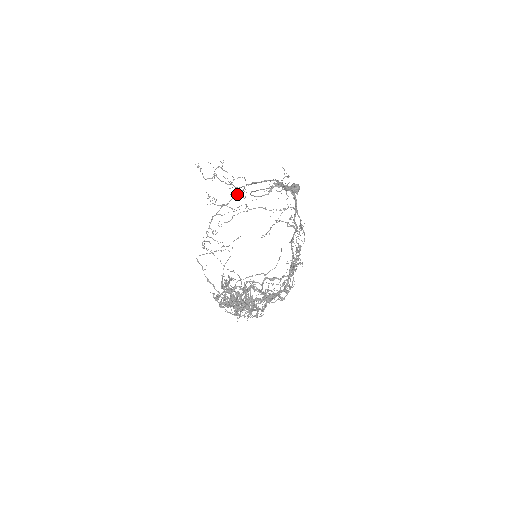
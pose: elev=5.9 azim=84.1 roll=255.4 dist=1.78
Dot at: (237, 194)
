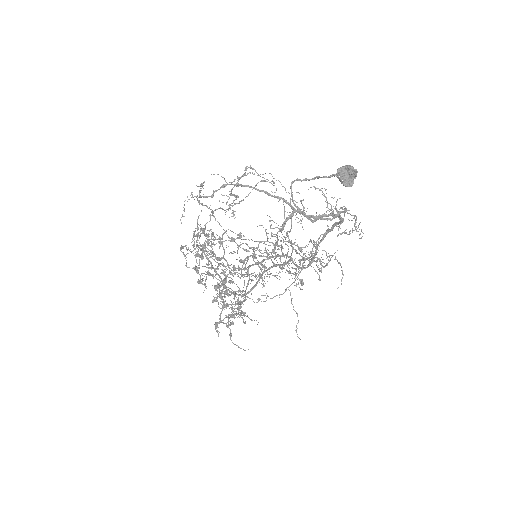
Dot at: (274, 197)
